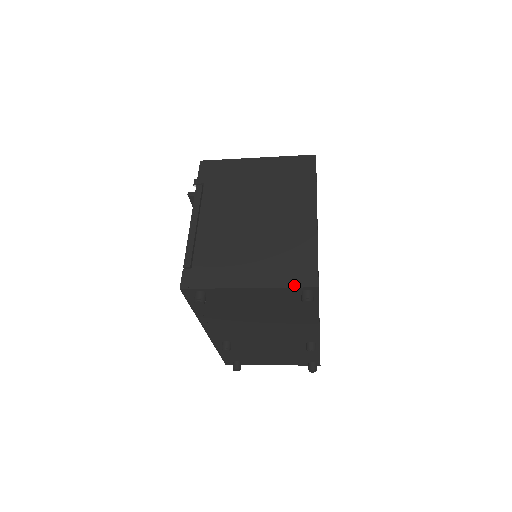
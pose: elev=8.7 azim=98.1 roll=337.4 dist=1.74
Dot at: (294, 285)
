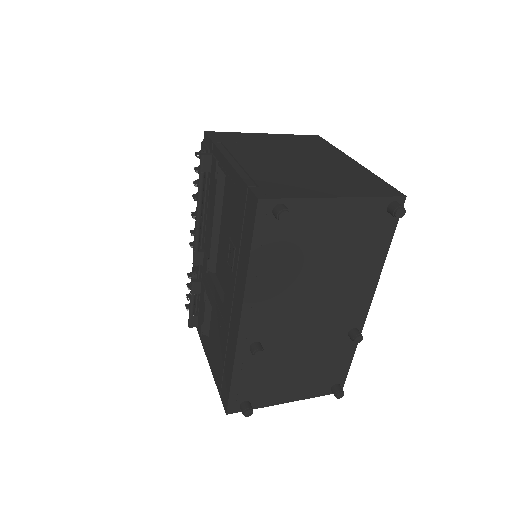
Dot at: (382, 195)
